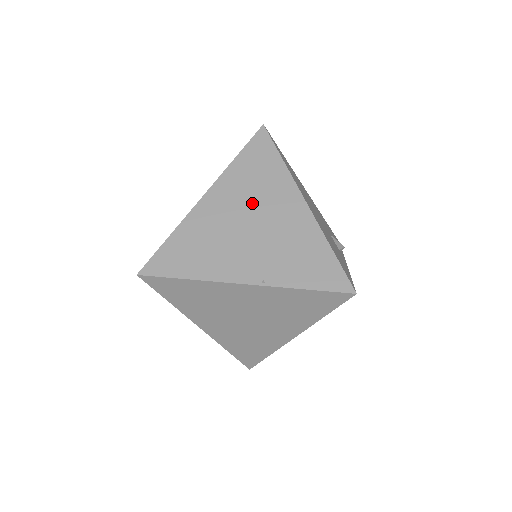
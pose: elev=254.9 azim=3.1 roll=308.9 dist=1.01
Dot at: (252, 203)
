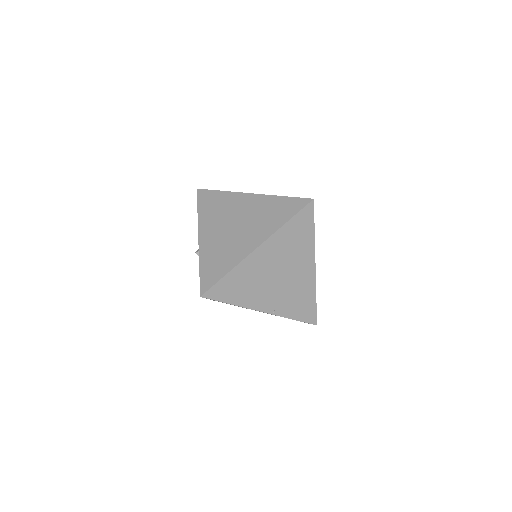
Dot at: (285, 260)
